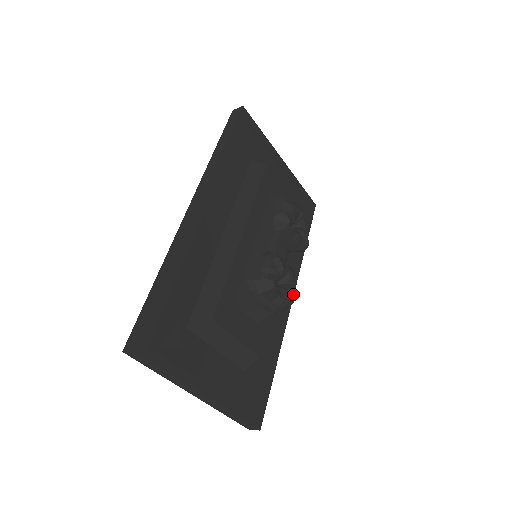
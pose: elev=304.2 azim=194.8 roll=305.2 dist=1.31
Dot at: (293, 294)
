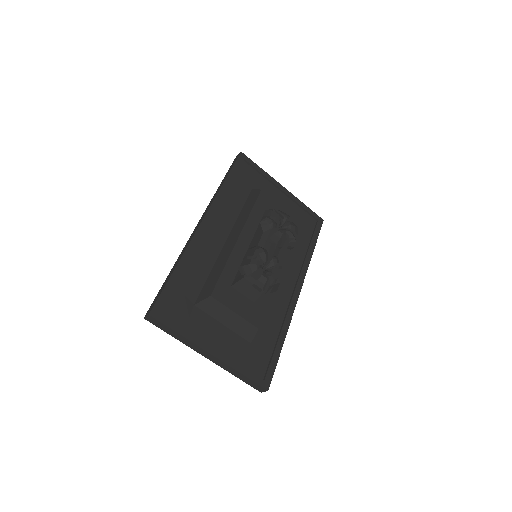
Dot at: (300, 288)
